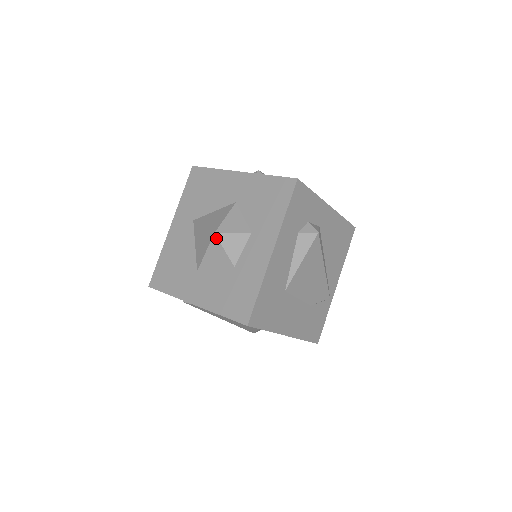
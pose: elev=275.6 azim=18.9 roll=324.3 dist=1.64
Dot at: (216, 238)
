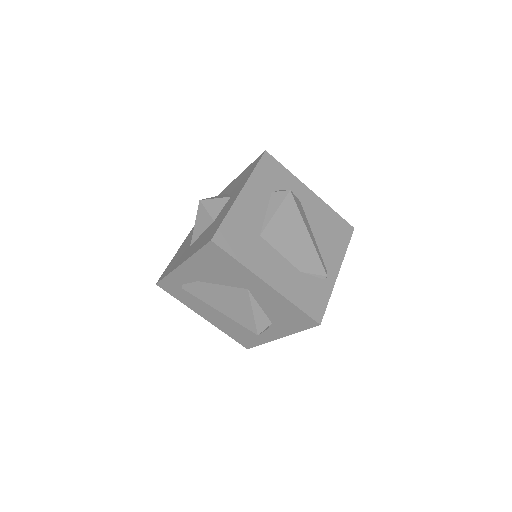
Dot at: (201, 204)
